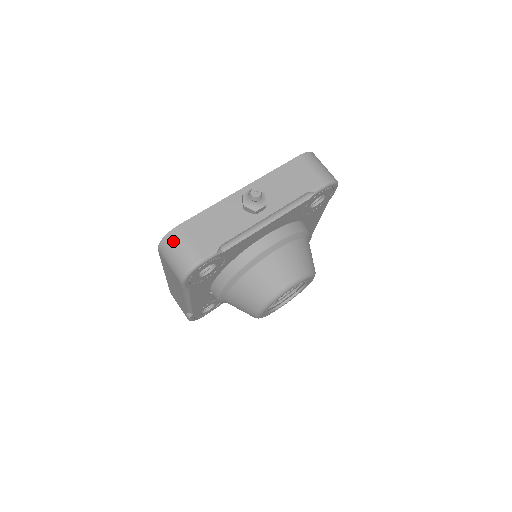
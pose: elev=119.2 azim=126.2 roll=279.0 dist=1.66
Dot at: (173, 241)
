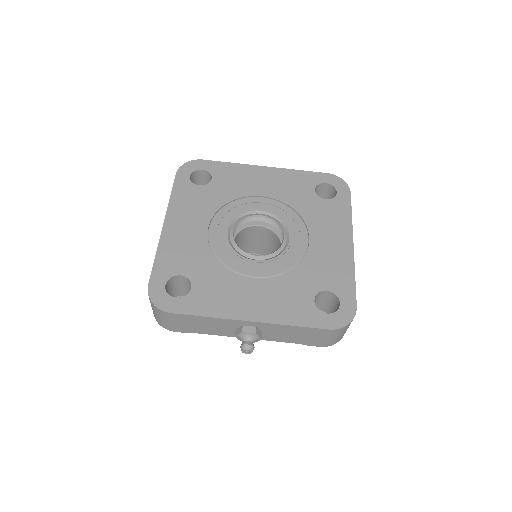
Dot at: (159, 313)
